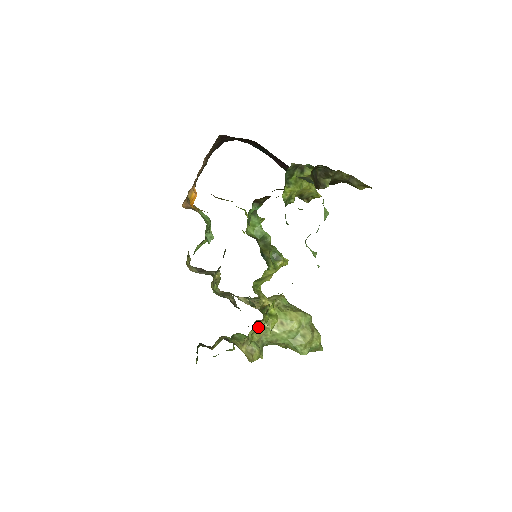
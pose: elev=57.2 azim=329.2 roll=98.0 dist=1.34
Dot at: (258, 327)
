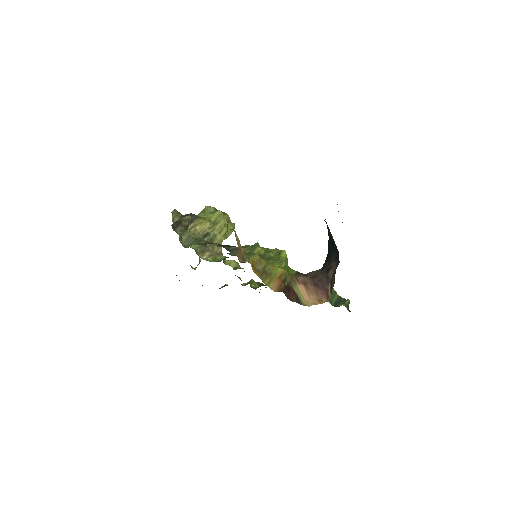
Dot at: occluded
